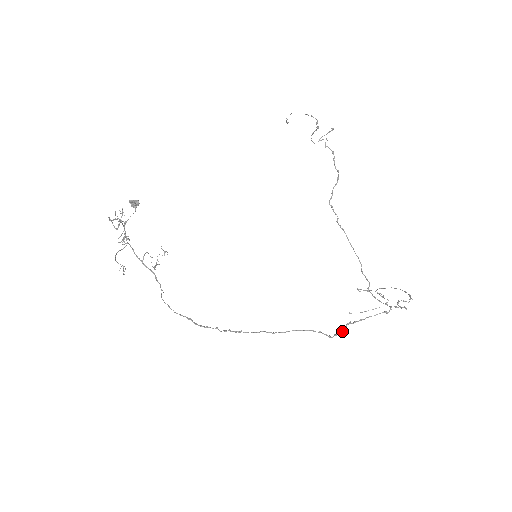
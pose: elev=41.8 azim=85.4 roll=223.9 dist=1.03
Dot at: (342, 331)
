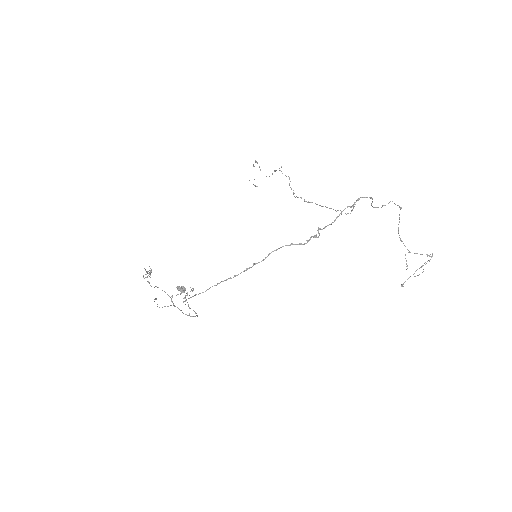
Dot at: occluded
